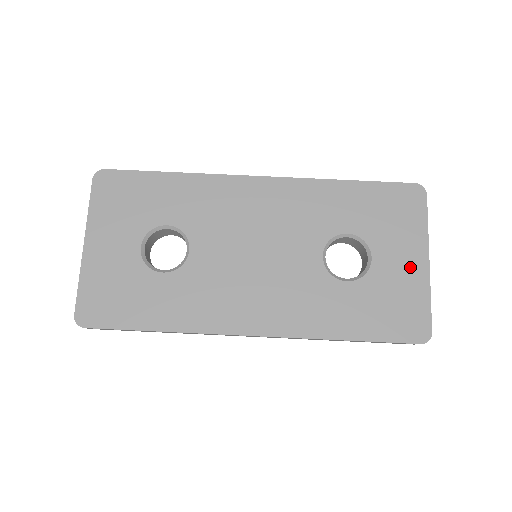
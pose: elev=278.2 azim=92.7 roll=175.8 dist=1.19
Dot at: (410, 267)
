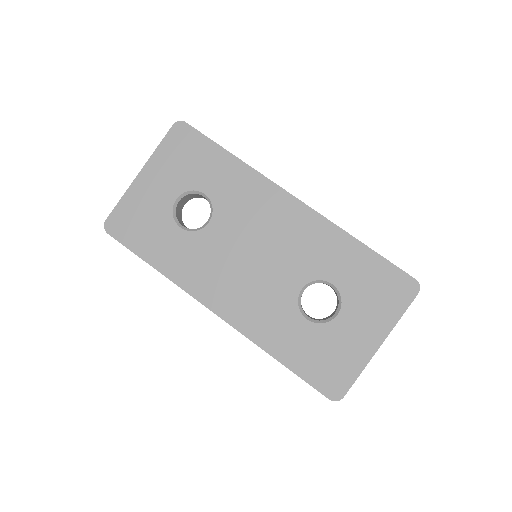
Dot at: (362, 340)
